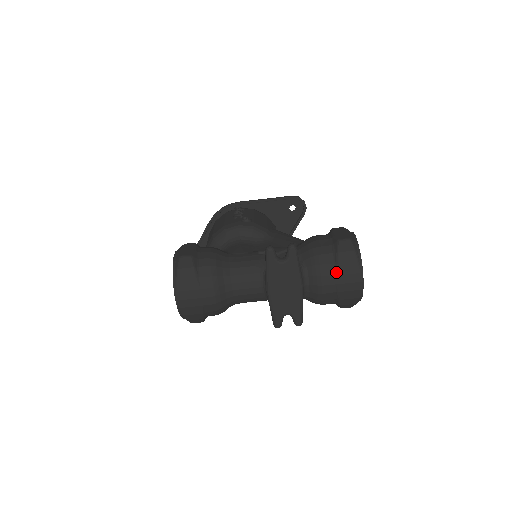
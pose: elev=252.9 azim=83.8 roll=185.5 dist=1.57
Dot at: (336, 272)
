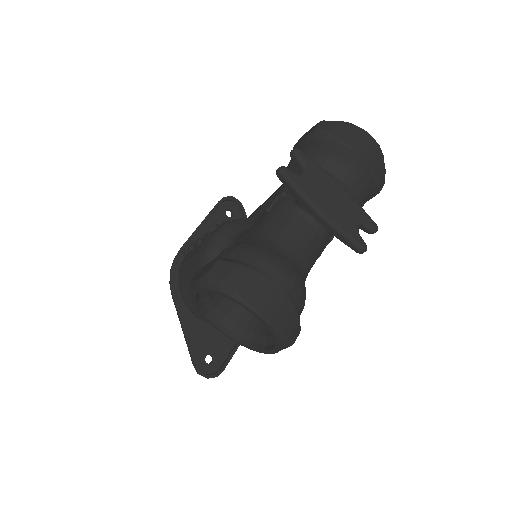
Dot at: (348, 147)
